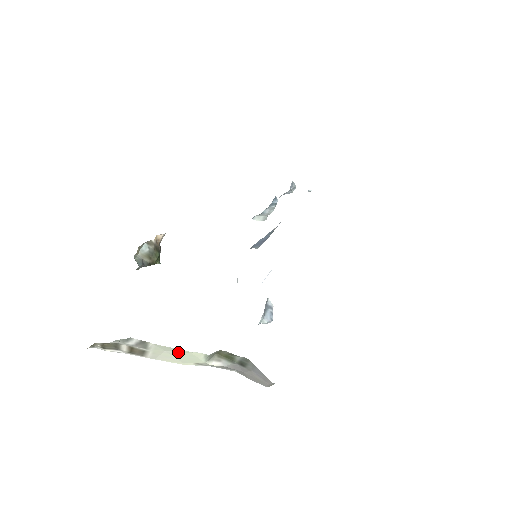
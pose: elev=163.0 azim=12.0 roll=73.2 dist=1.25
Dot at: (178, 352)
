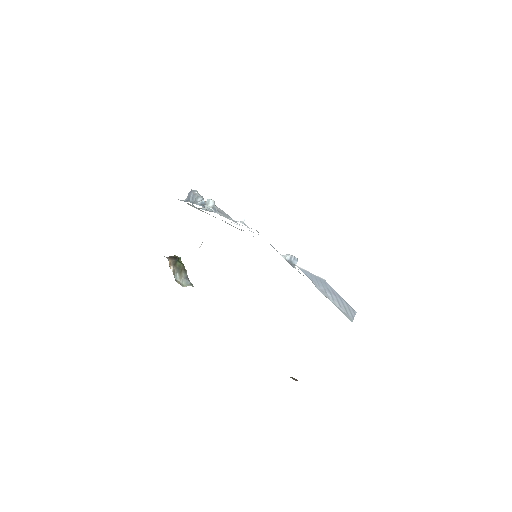
Dot at: occluded
